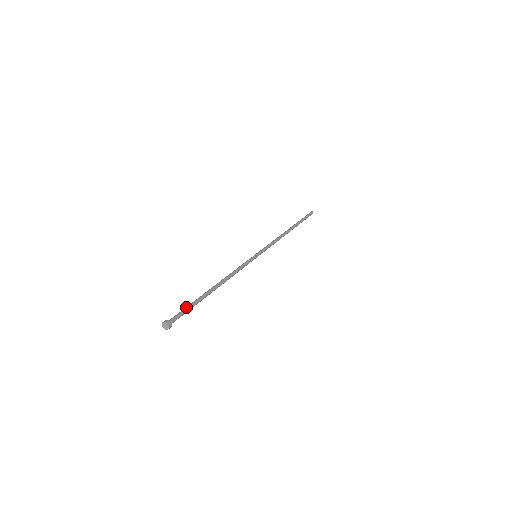
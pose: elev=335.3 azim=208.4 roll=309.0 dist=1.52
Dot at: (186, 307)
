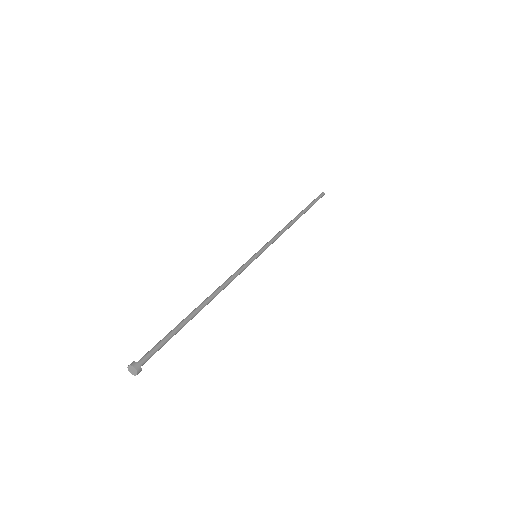
Dot at: occluded
